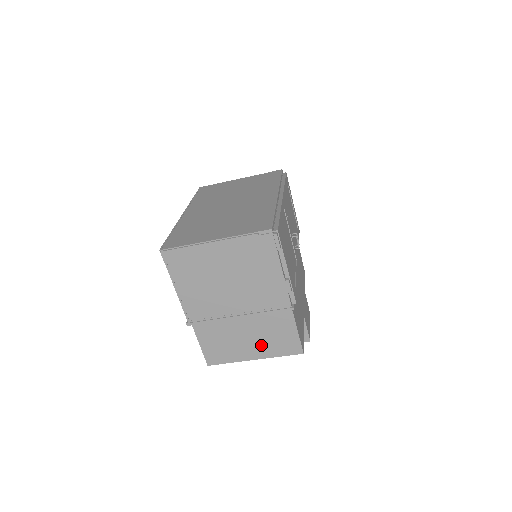
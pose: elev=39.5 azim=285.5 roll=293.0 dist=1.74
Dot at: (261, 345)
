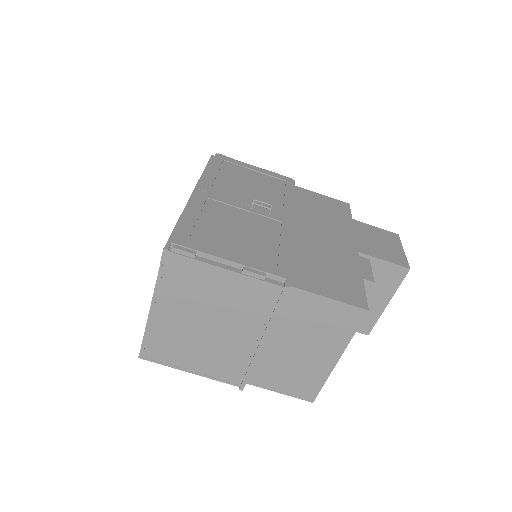
Dot at: (322, 343)
